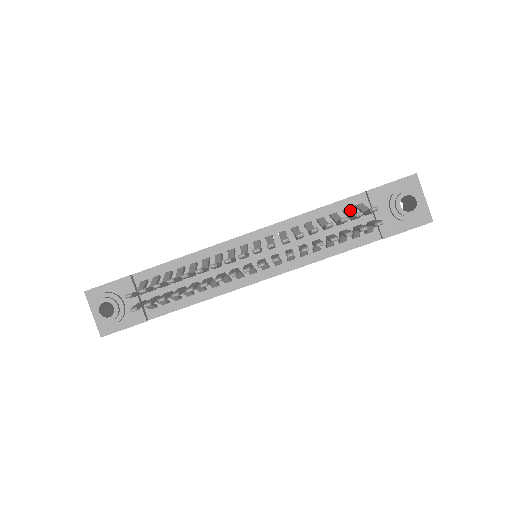
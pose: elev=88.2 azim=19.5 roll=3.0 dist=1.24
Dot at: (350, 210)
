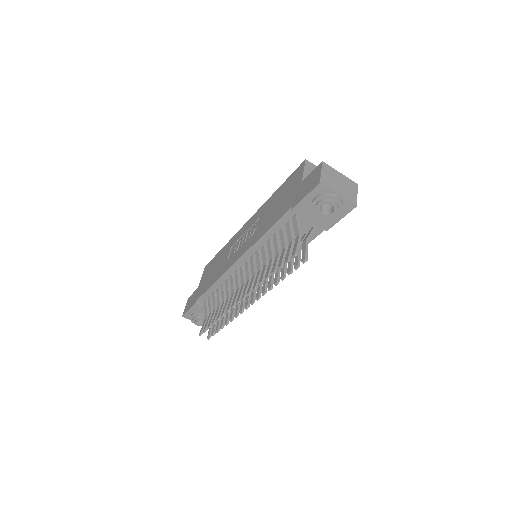
Dot at: (289, 228)
